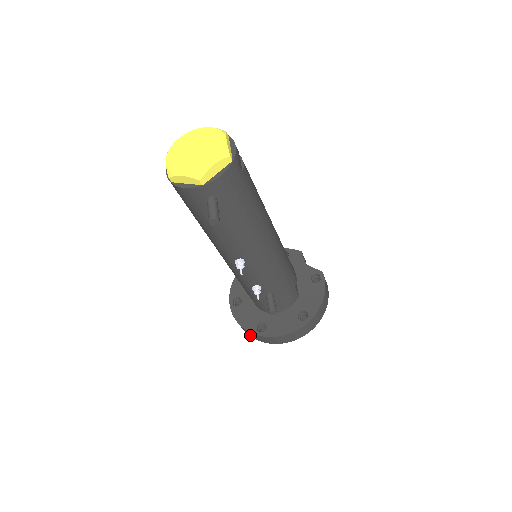
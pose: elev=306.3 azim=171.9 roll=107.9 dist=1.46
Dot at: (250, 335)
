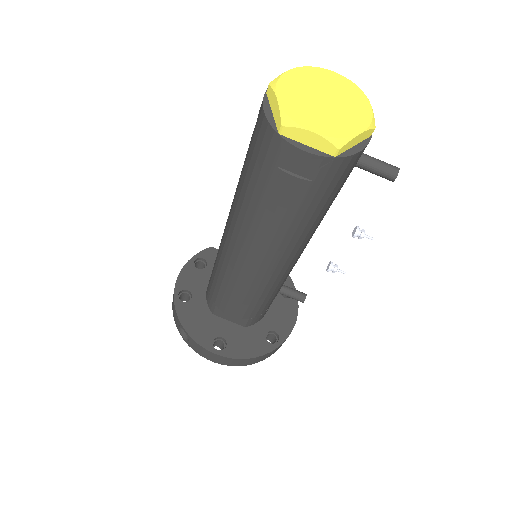
Dot at: (260, 360)
